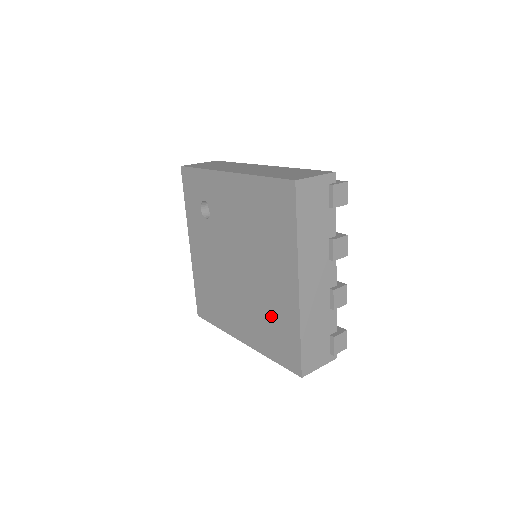
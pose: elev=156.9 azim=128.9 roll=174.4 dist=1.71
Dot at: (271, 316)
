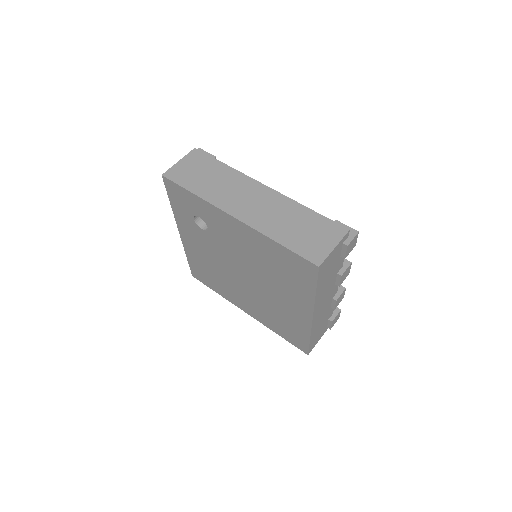
Dot at: (280, 317)
